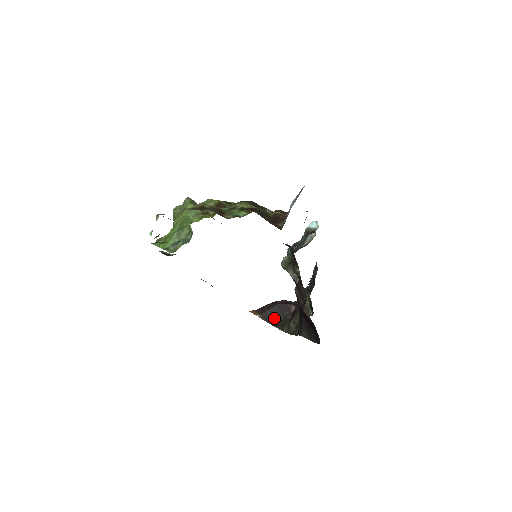
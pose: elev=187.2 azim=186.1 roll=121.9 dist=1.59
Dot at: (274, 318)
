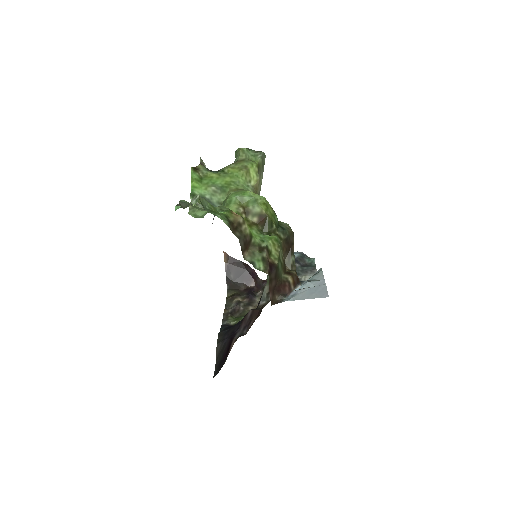
Dot at: (233, 275)
